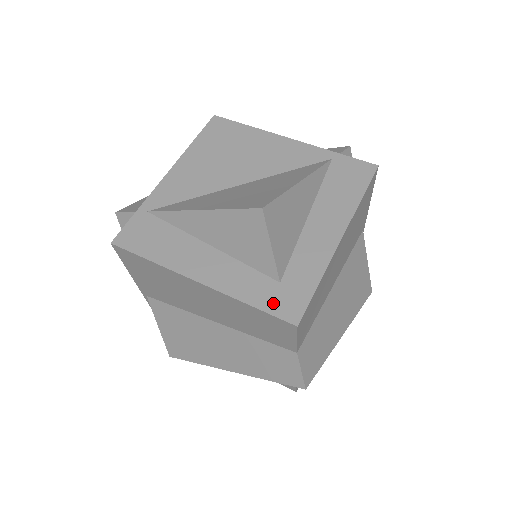
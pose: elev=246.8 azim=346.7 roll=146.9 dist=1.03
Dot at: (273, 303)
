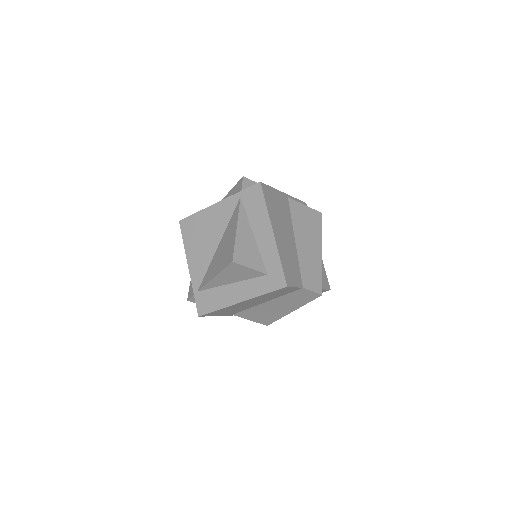
Dot at: (272, 285)
